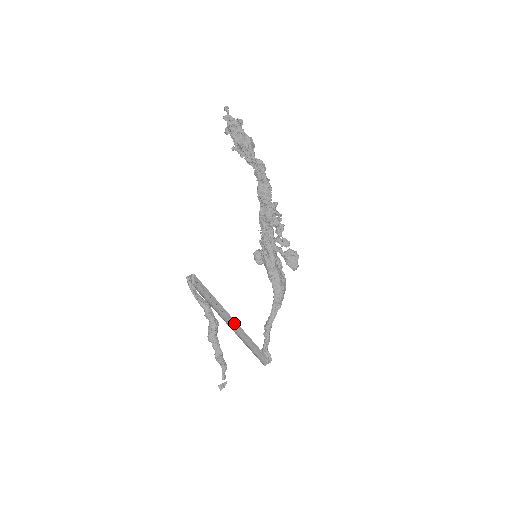
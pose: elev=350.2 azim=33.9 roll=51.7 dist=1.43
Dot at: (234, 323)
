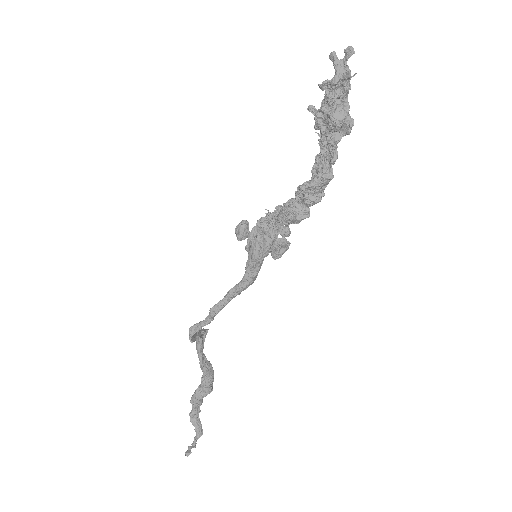
Dot at: occluded
